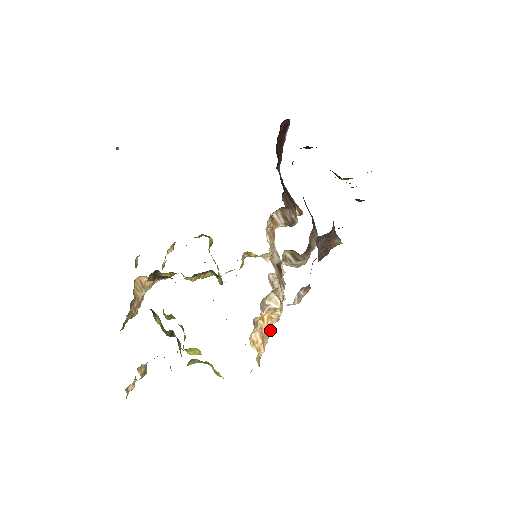
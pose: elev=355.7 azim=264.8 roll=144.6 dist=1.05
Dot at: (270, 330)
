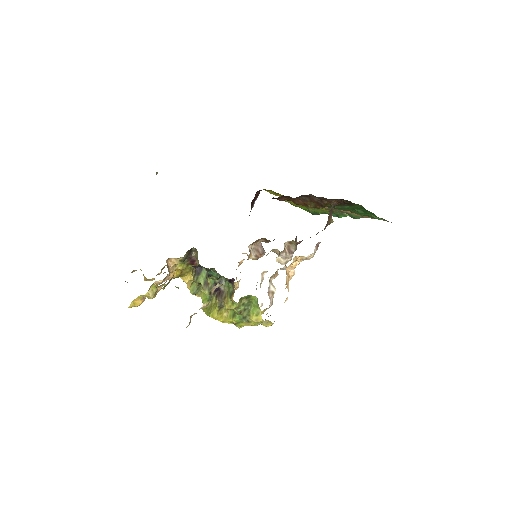
Dot at: occluded
